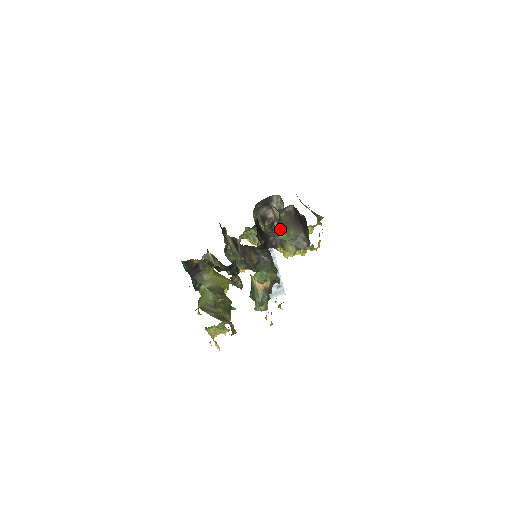
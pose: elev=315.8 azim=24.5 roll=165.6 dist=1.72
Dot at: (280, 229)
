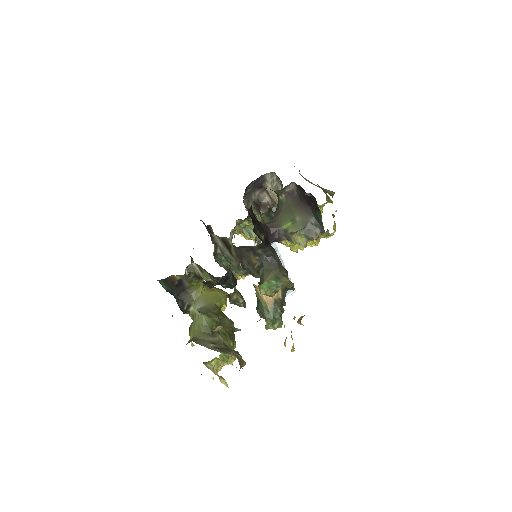
Dot at: (282, 216)
